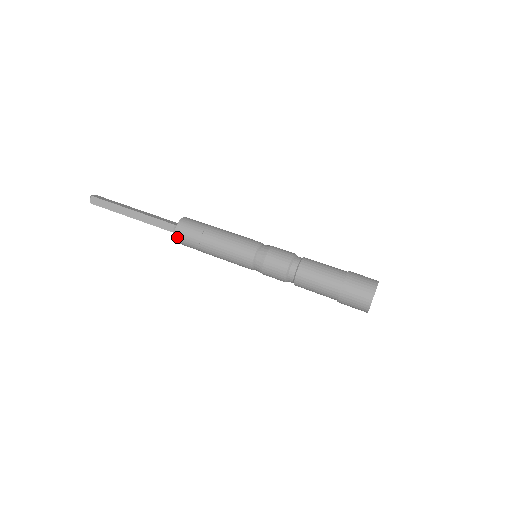
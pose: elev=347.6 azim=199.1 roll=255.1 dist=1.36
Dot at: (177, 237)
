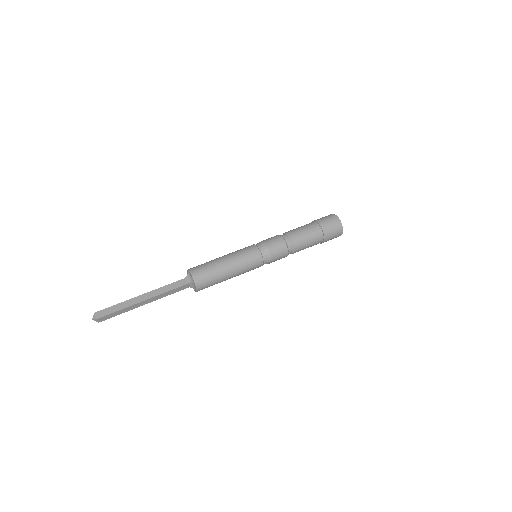
Dot at: (195, 277)
